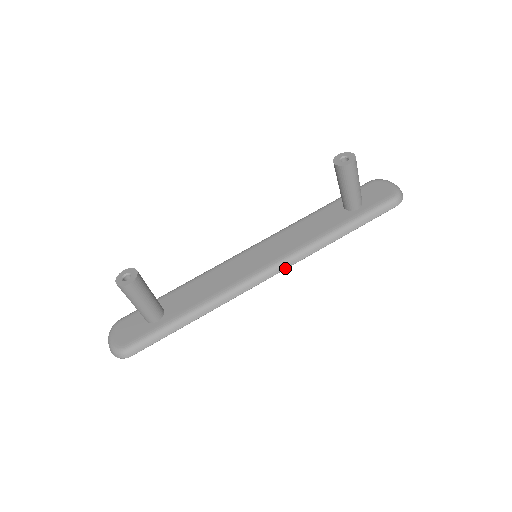
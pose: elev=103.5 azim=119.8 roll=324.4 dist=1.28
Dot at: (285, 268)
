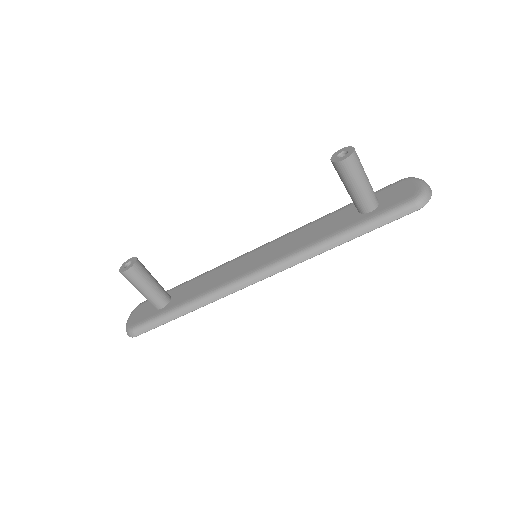
Dot at: (278, 271)
